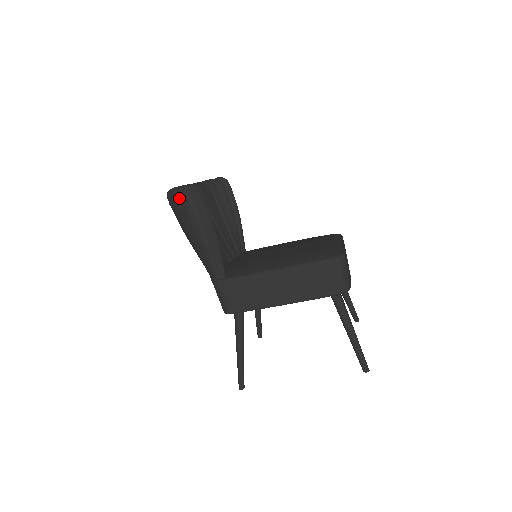
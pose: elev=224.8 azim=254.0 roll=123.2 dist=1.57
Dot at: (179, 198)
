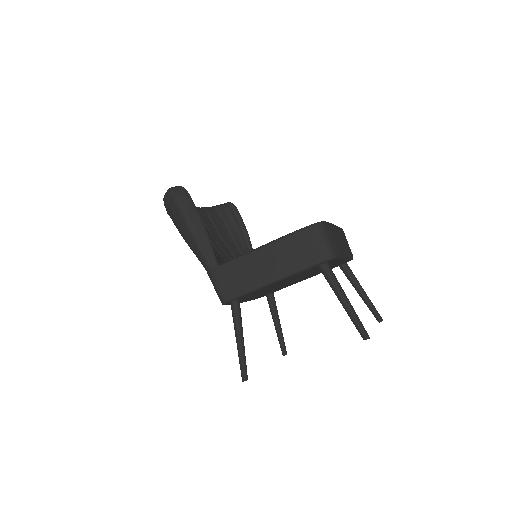
Dot at: (169, 199)
